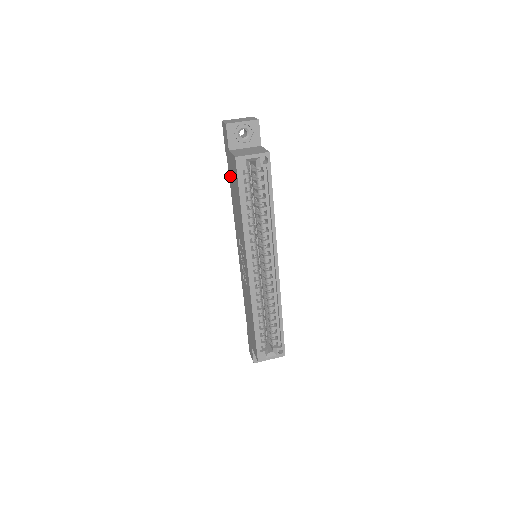
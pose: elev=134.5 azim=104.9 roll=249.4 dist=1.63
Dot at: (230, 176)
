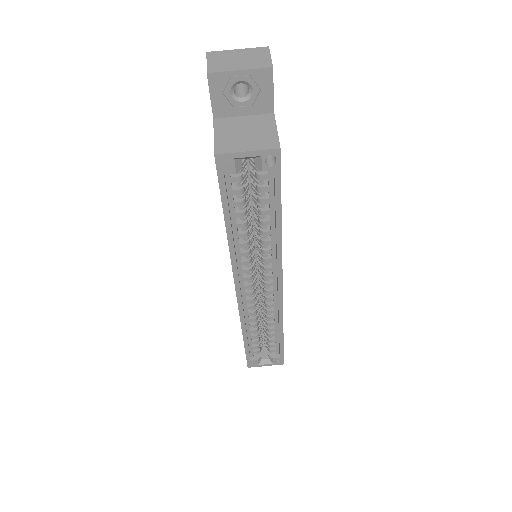
Dot at: occluded
